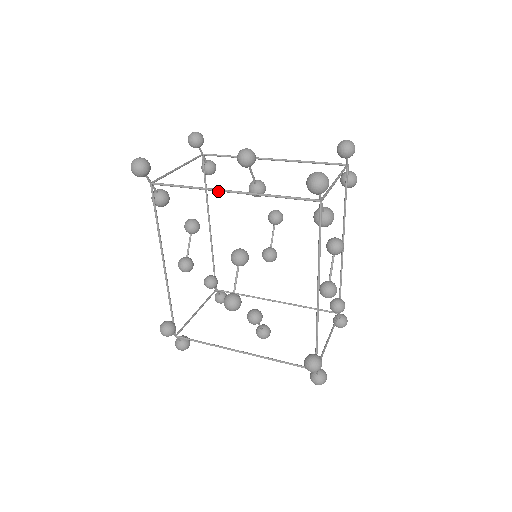
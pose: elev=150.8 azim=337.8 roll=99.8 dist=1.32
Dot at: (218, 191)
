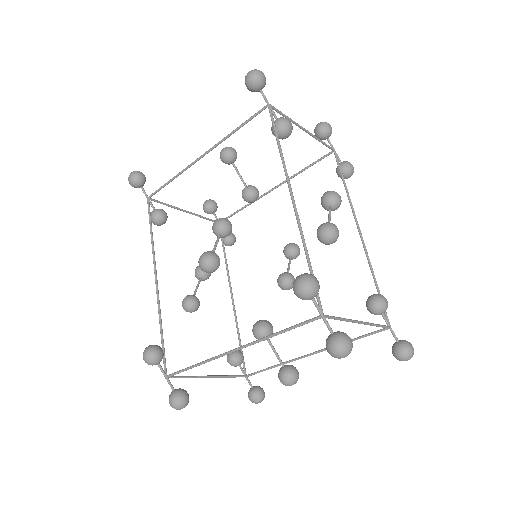
Dot at: (193, 163)
